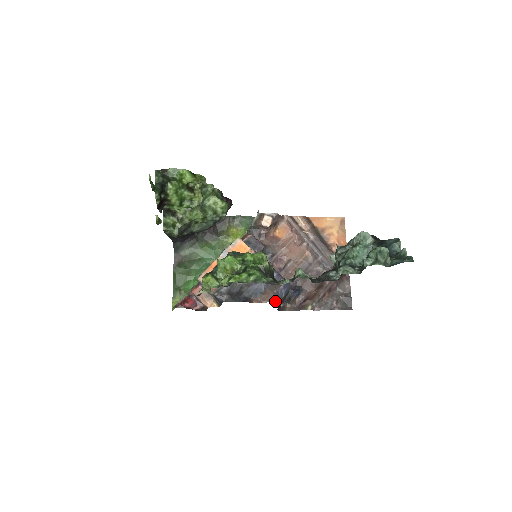
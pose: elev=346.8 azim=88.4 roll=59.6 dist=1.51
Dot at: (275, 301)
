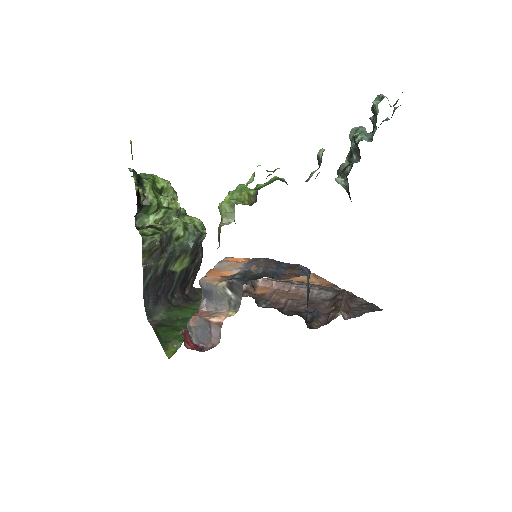
Dot at: (303, 275)
